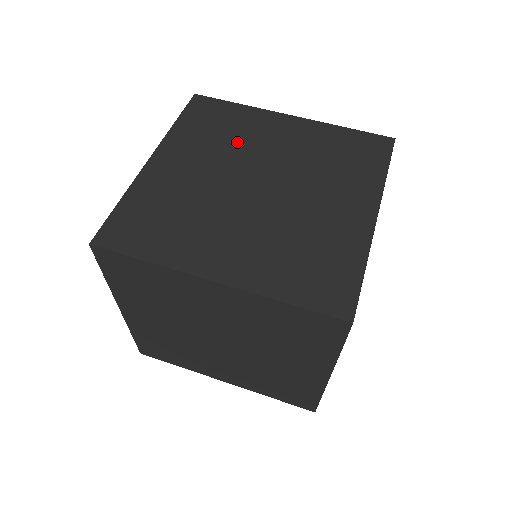
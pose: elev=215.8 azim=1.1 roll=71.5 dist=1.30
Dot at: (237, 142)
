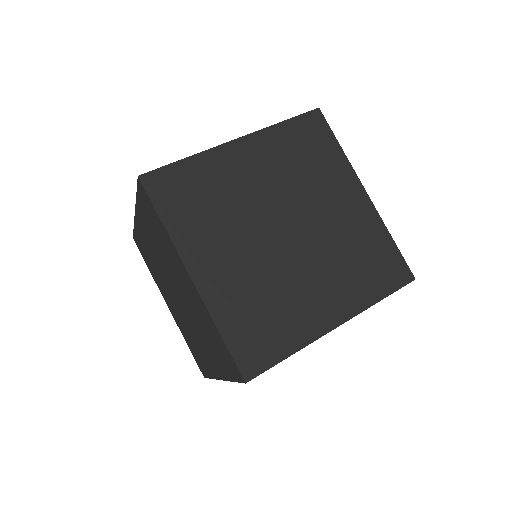
Dot at: (231, 203)
